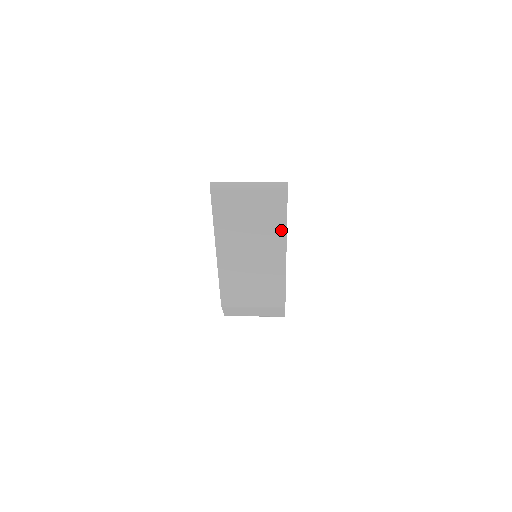
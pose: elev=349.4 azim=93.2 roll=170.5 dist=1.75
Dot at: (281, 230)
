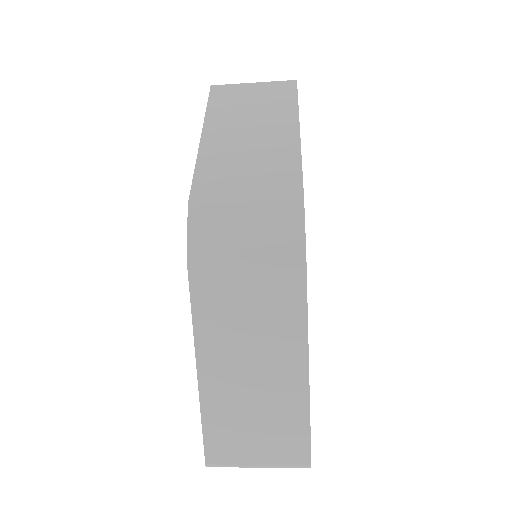
Dot at: (291, 109)
